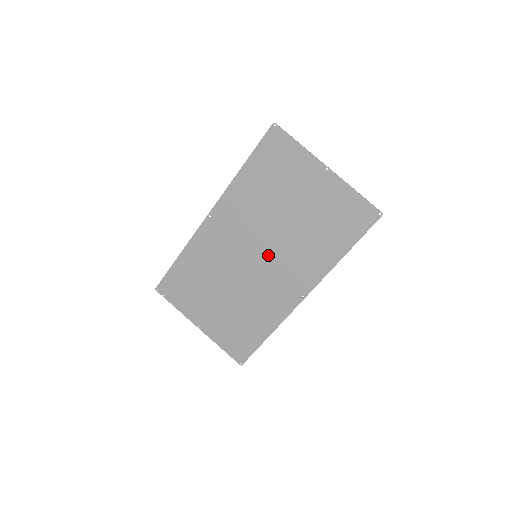
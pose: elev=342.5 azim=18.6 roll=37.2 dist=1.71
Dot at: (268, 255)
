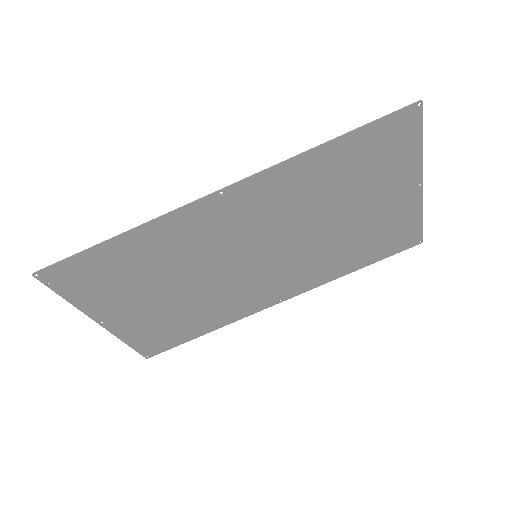
Dot at: (273, 258)
